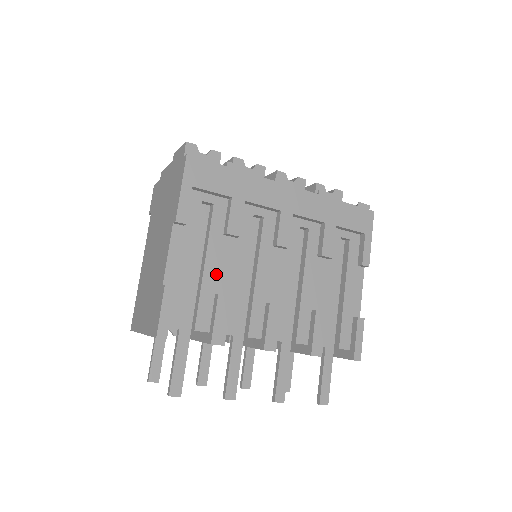
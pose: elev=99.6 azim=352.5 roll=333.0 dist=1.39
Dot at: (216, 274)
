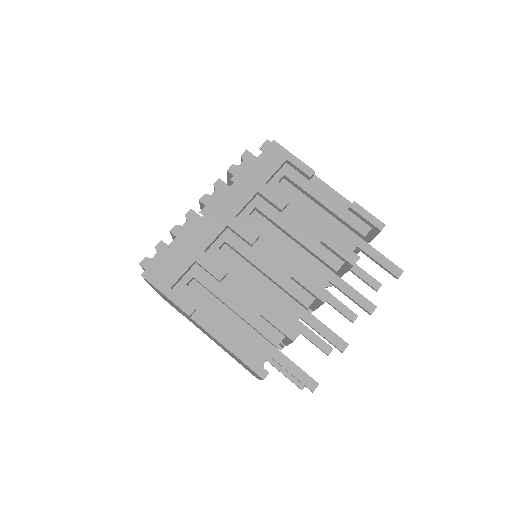
Dot at: (246, 306)
